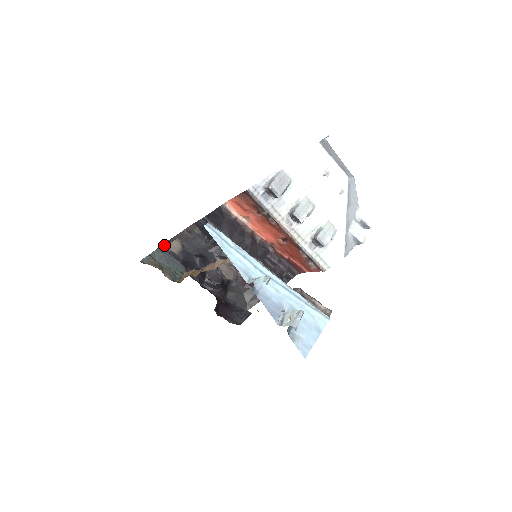
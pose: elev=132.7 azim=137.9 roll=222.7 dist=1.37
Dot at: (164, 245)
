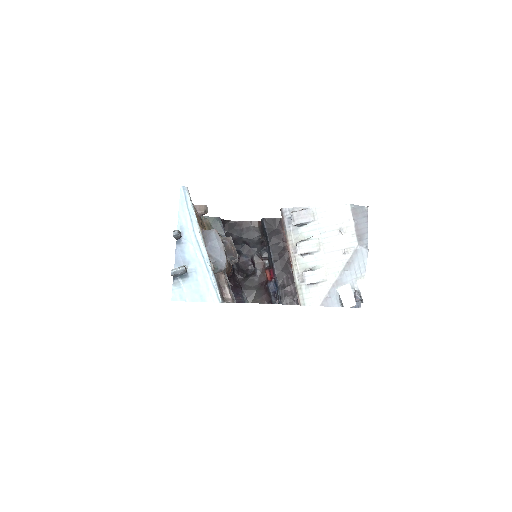
Dot at: (231, 222)
